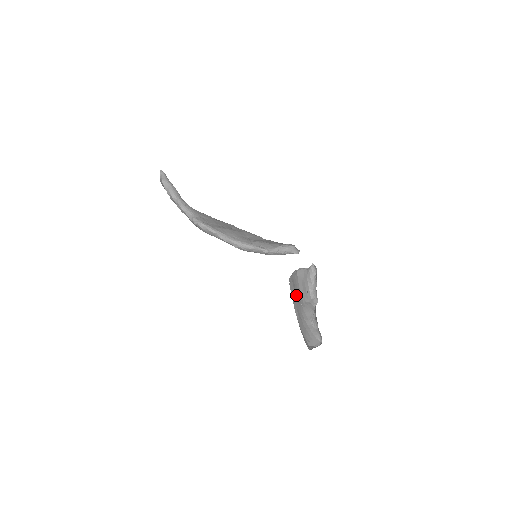
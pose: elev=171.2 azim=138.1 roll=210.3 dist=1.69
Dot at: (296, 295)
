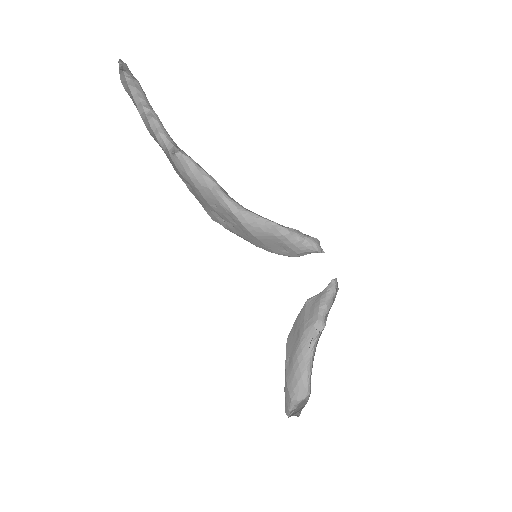
Dot at: (295, 337)
